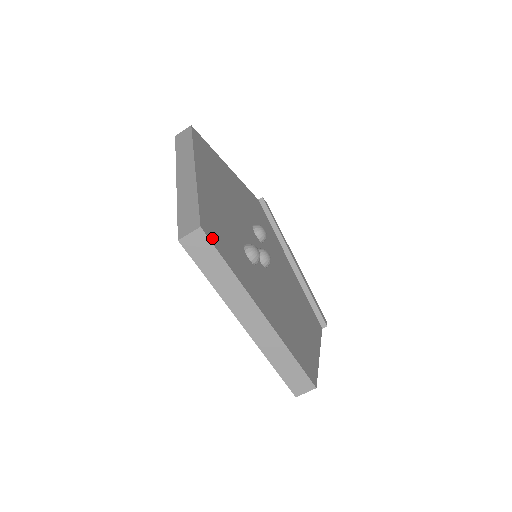
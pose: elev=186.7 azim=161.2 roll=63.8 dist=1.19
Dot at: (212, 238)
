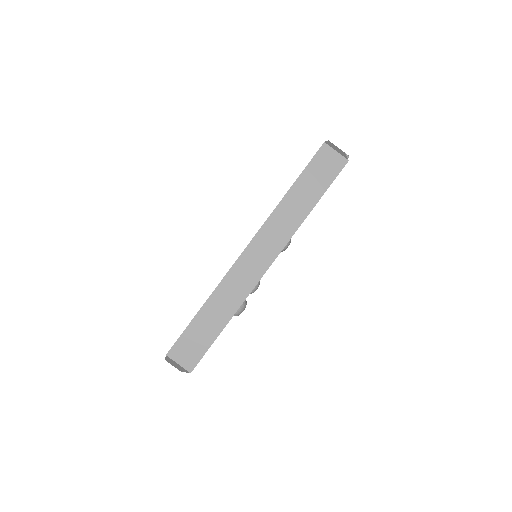
Dot at: occluded
